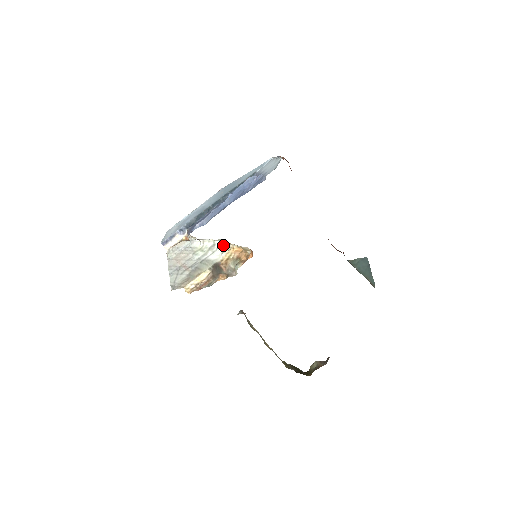
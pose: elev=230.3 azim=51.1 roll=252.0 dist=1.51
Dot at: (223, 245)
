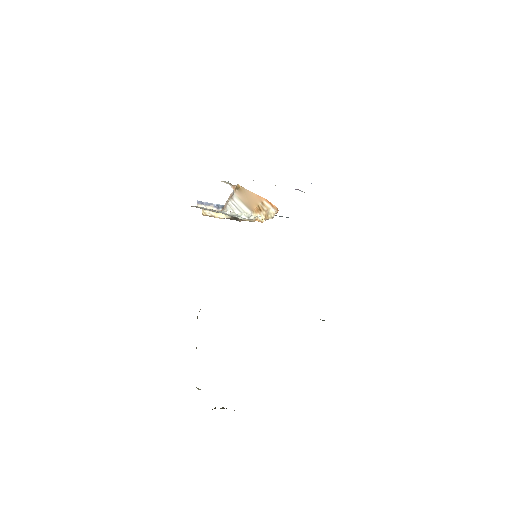
Dot at: occluded
